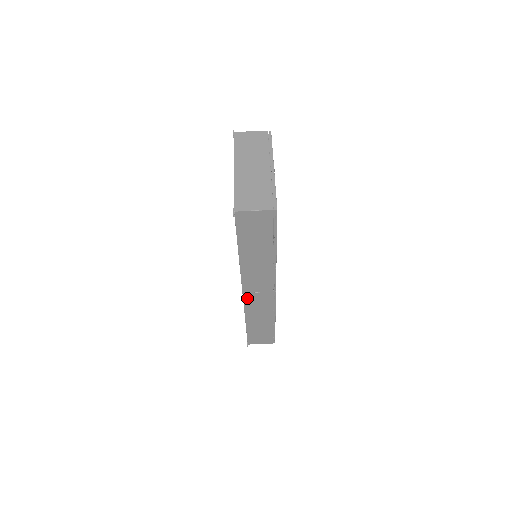
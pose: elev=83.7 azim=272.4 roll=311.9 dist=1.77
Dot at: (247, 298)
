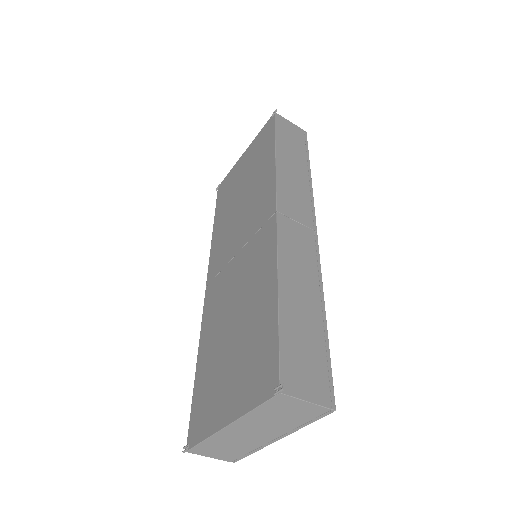
Dot at: occluded
